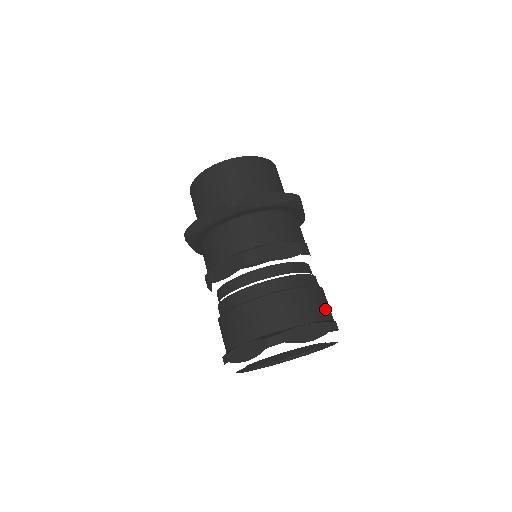
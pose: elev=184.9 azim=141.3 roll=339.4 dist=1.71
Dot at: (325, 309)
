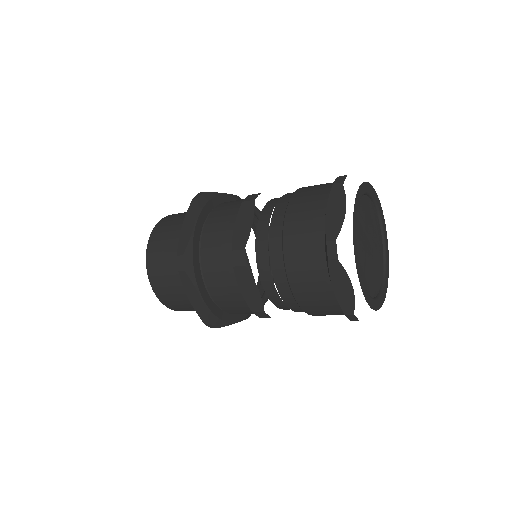
Dot at: occluded
